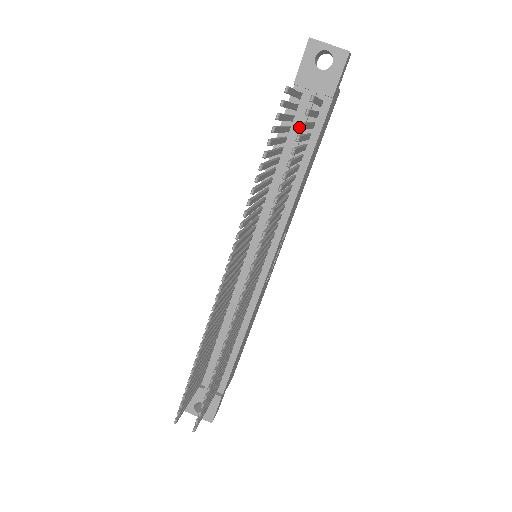
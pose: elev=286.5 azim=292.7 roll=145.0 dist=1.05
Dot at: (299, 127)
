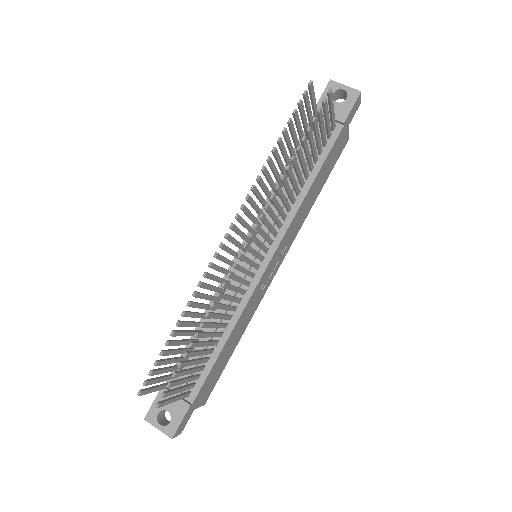
Dot at: occluded
